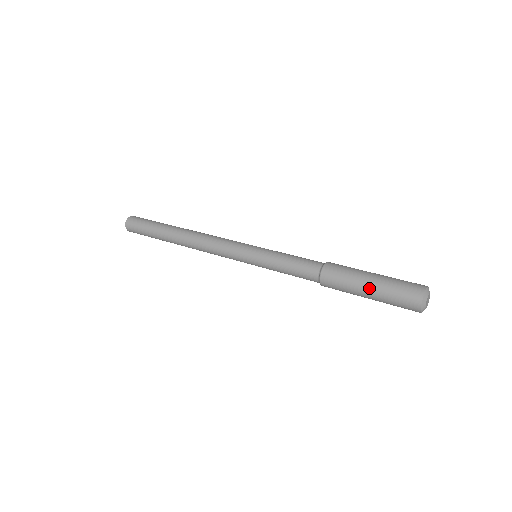
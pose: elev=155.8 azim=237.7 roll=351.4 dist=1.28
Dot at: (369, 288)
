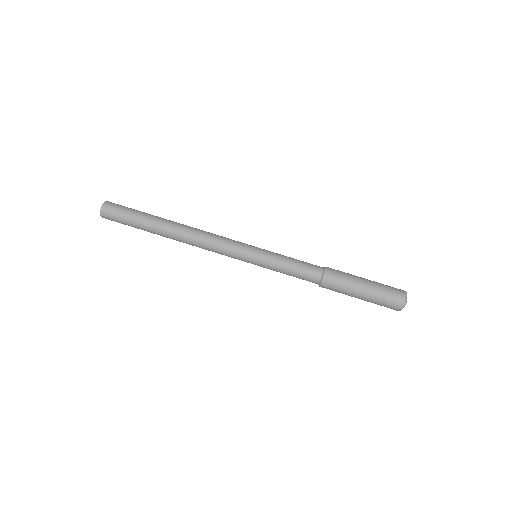
Dot at: (363, 294)
